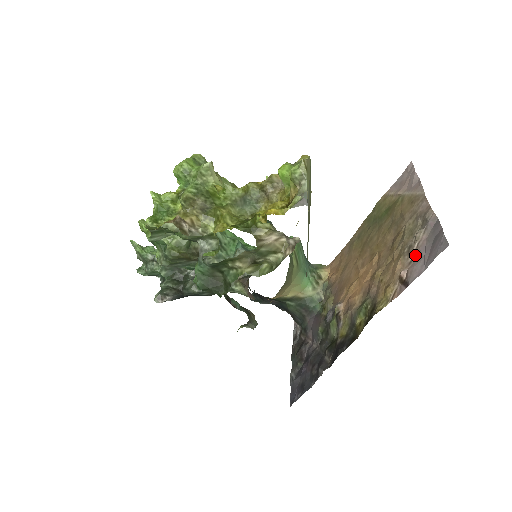
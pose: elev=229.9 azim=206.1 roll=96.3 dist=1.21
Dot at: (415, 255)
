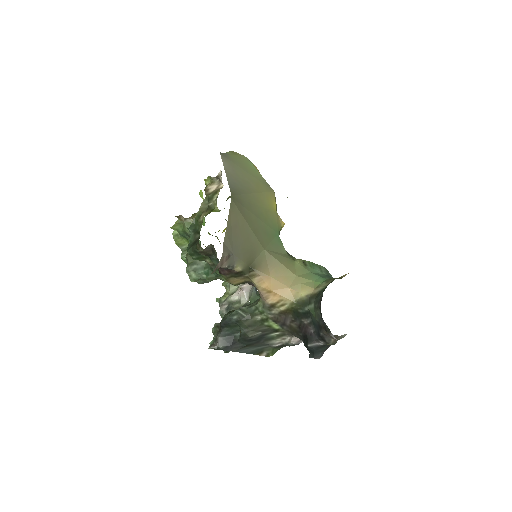
Dot at: occluded
